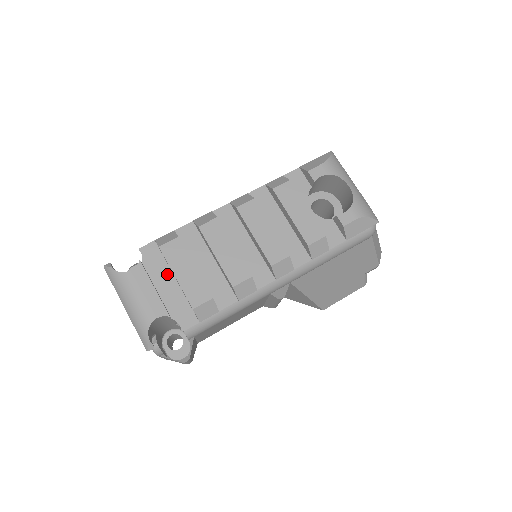
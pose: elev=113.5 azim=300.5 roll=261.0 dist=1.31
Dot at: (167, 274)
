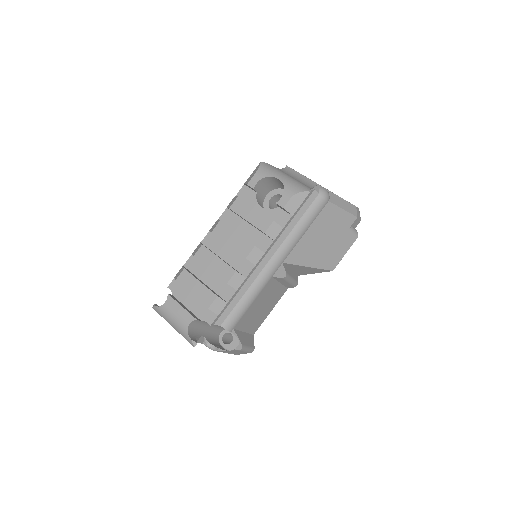
Dot at: (189, 295)
